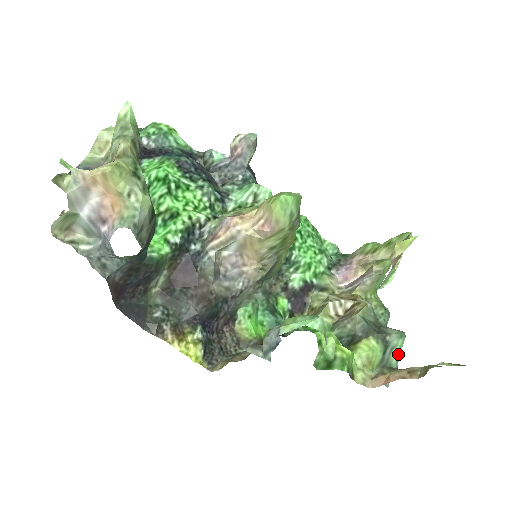
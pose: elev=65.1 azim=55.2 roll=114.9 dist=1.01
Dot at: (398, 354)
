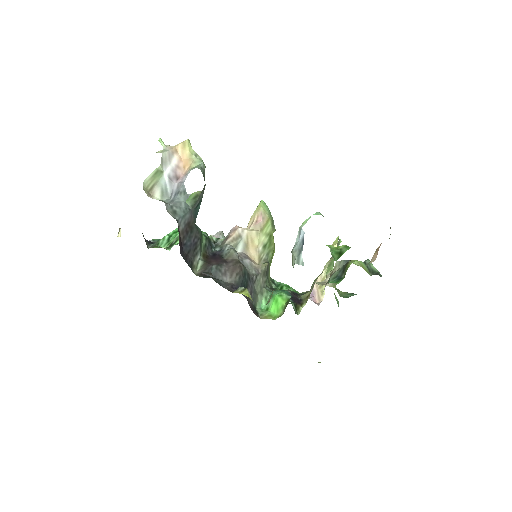
Dot at: (375, 268)
